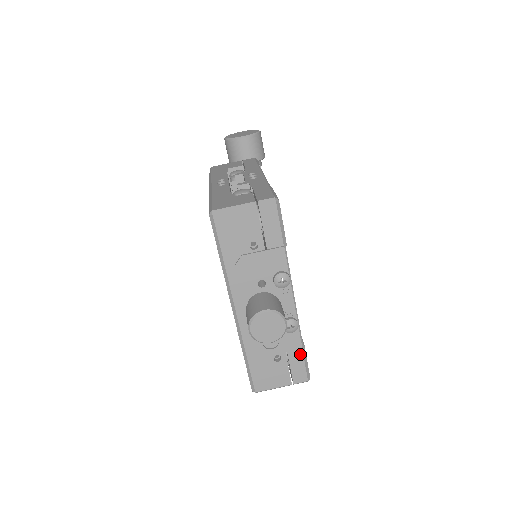
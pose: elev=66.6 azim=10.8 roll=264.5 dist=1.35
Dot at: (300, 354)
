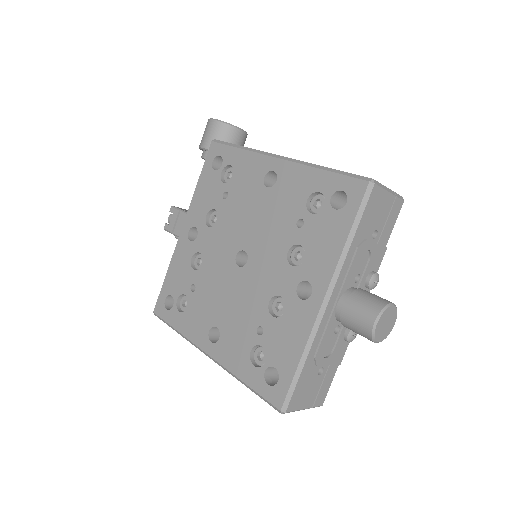
Dot at: (334, 371)
